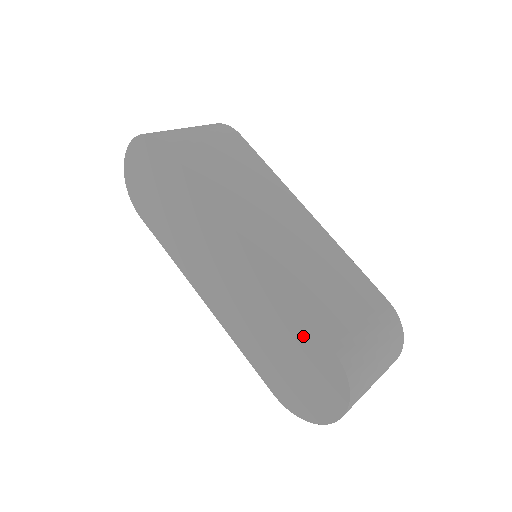
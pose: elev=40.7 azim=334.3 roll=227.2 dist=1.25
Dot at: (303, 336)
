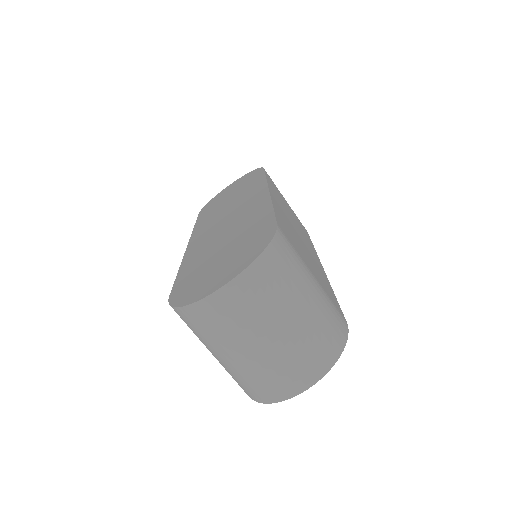
Dot at: (257, 228)
